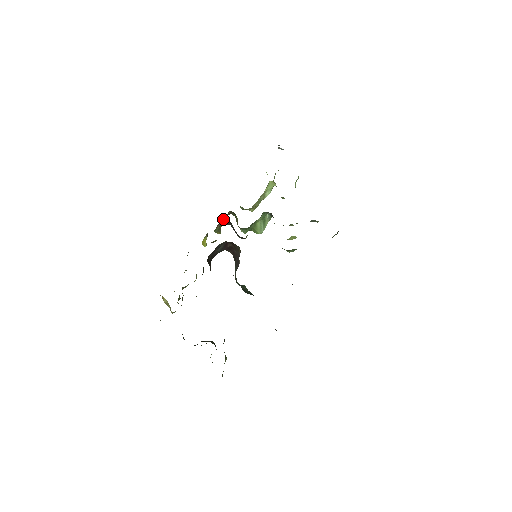
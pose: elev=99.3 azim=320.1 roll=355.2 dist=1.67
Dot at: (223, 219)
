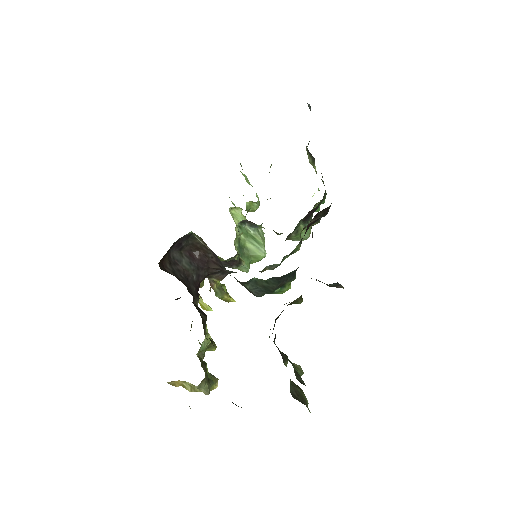
Dot at: occluded
